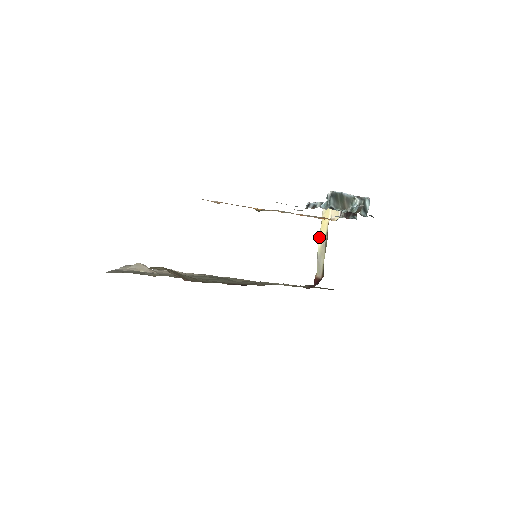
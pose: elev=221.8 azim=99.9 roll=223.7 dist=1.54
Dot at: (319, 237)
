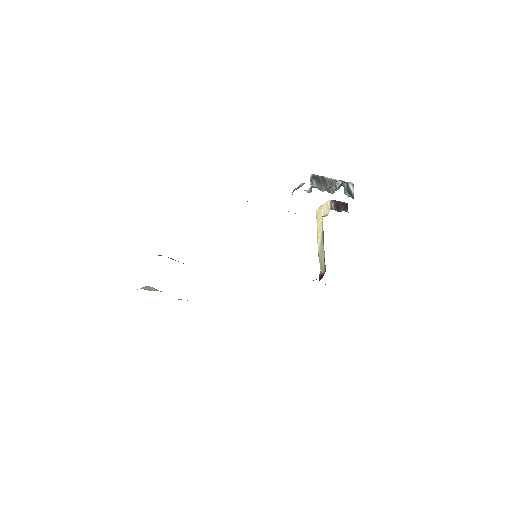
Dot at: (317, 238)
